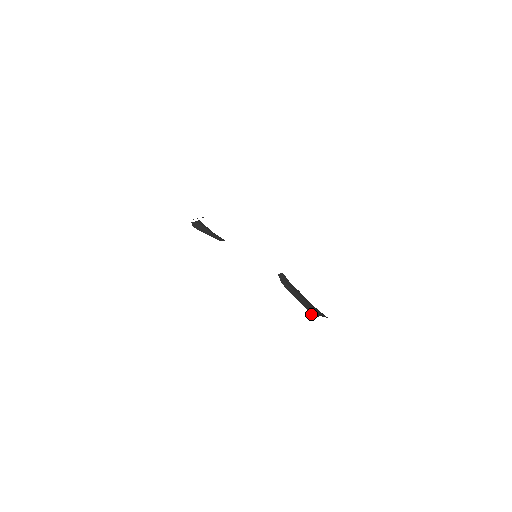
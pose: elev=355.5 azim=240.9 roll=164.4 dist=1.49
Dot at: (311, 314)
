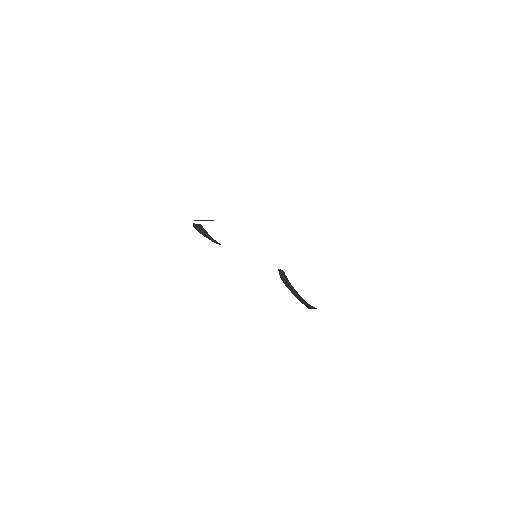
Dot at: (309, 308)
